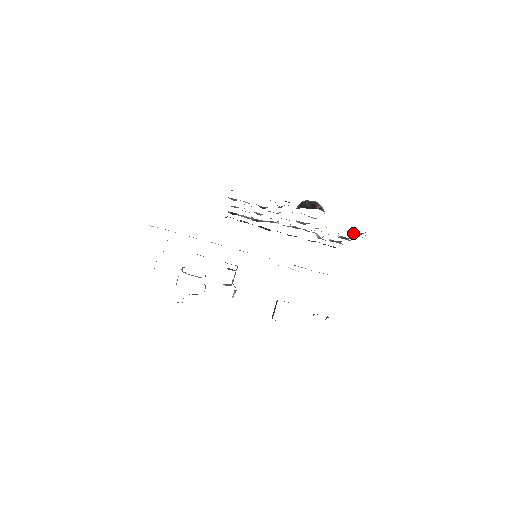
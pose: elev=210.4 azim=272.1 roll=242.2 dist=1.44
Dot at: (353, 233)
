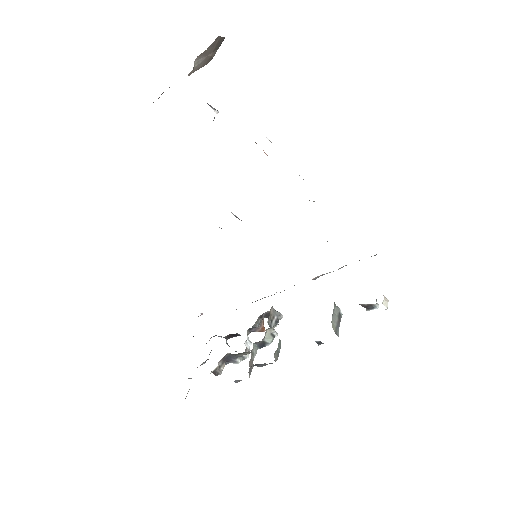
Dot at: occluded
